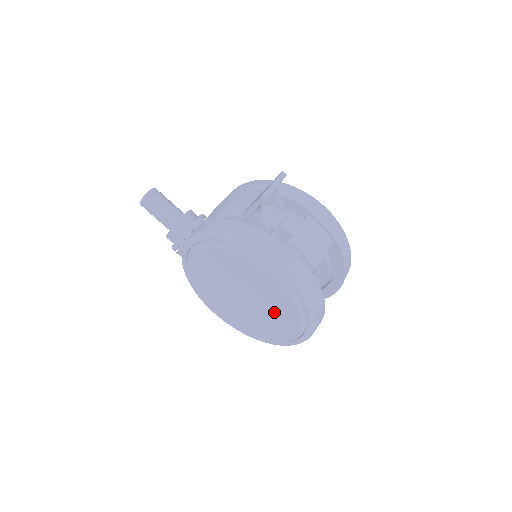
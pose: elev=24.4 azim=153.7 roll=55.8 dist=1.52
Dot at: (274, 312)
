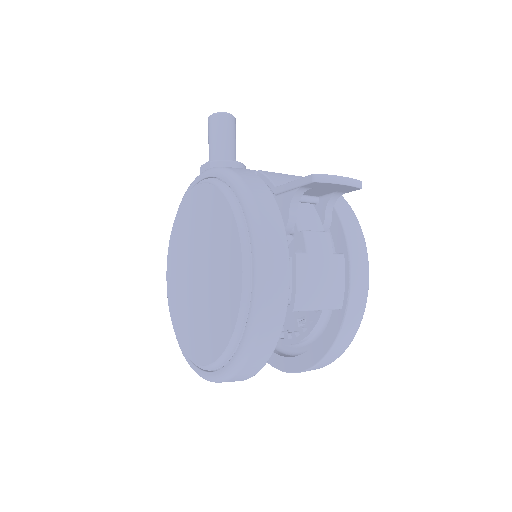
Dot at: (212, 316)
